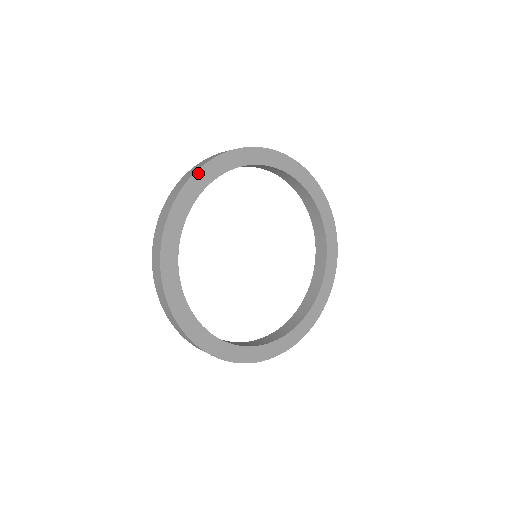
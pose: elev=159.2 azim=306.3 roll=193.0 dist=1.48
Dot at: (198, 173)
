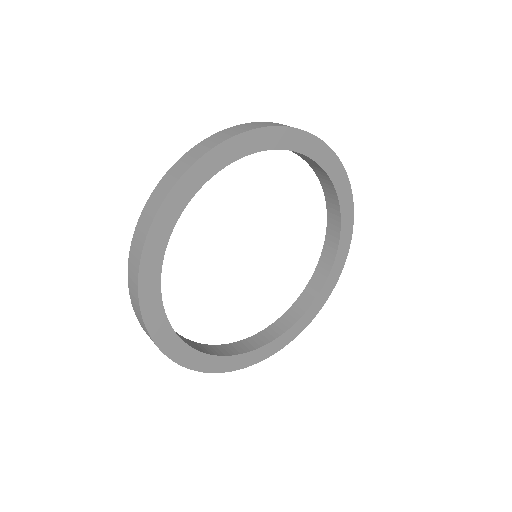
Dot at: (149, 239)
